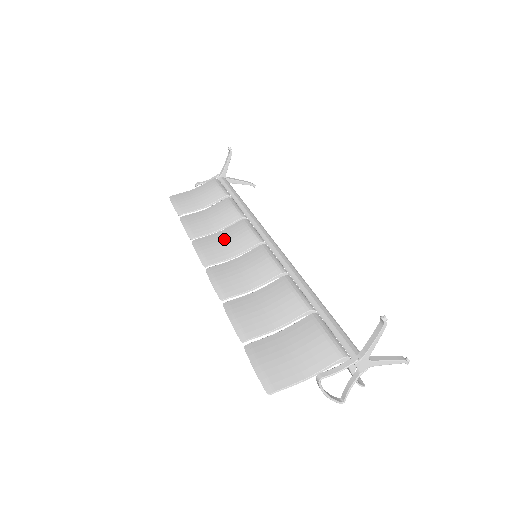
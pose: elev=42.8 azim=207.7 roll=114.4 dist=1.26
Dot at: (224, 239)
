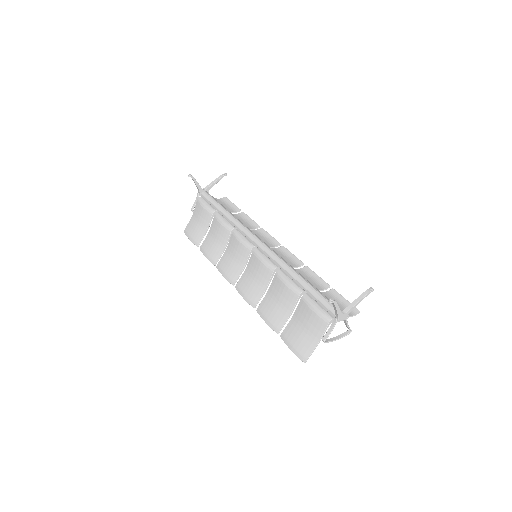
Dot at: (231, 256)
